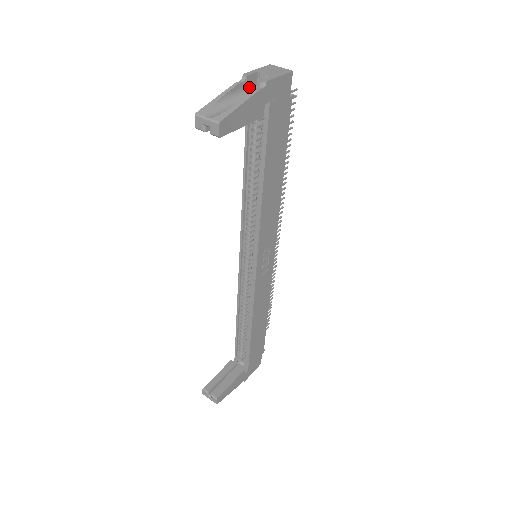
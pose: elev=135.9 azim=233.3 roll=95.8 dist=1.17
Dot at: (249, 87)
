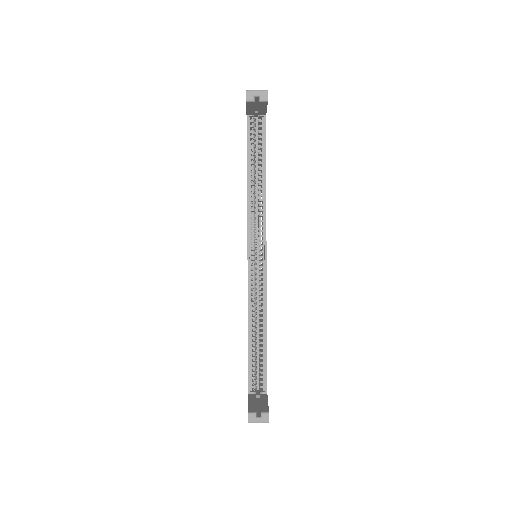
Dot at: occluded
